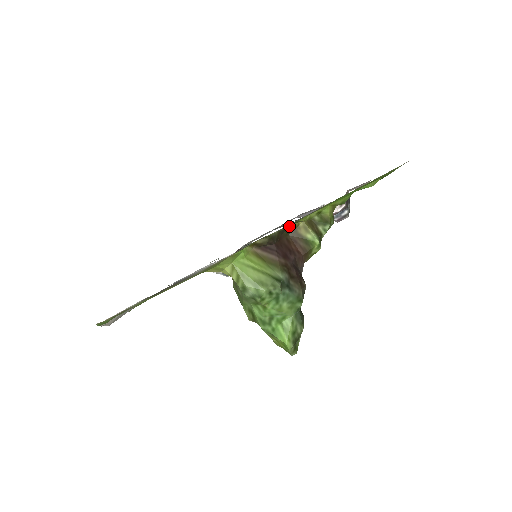
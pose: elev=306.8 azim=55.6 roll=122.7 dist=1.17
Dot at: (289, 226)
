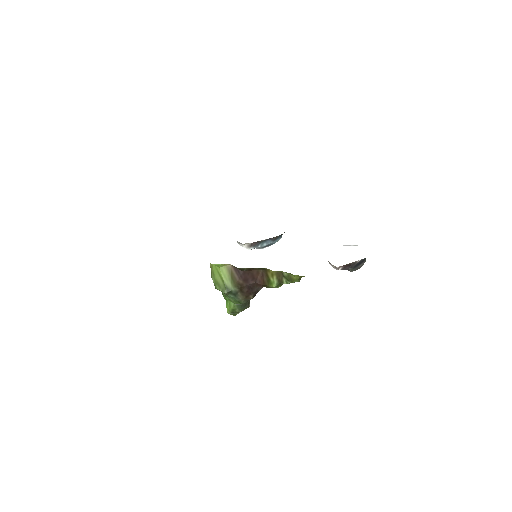
Dot at: occluded
